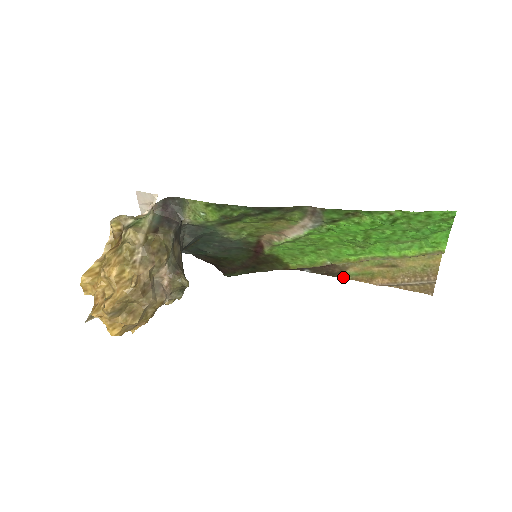
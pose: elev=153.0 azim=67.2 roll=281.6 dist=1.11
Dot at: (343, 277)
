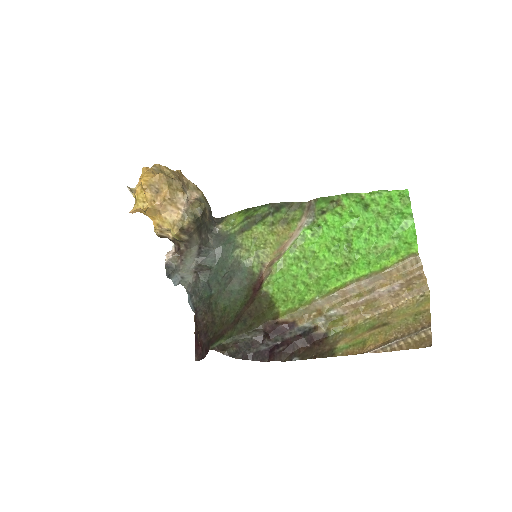
Dot at: (333, 355)
